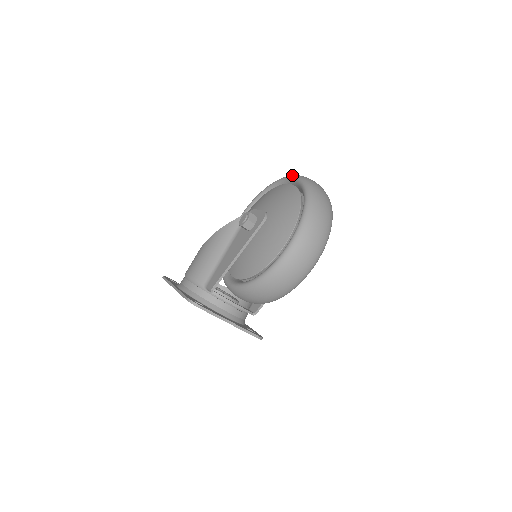
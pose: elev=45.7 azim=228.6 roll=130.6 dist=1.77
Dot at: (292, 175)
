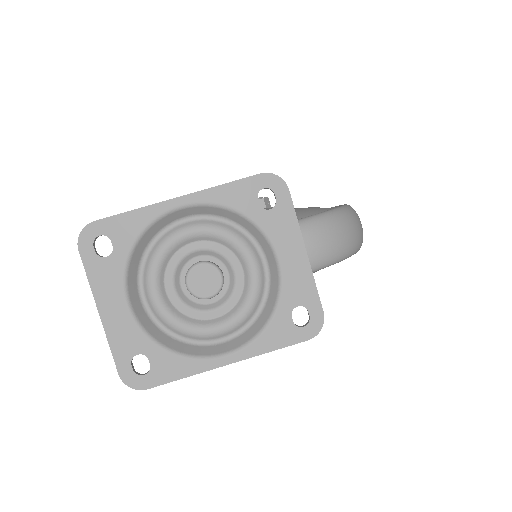
Dot at: occluded
